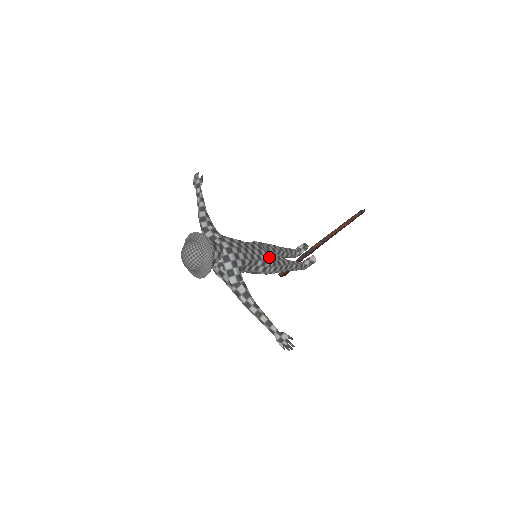
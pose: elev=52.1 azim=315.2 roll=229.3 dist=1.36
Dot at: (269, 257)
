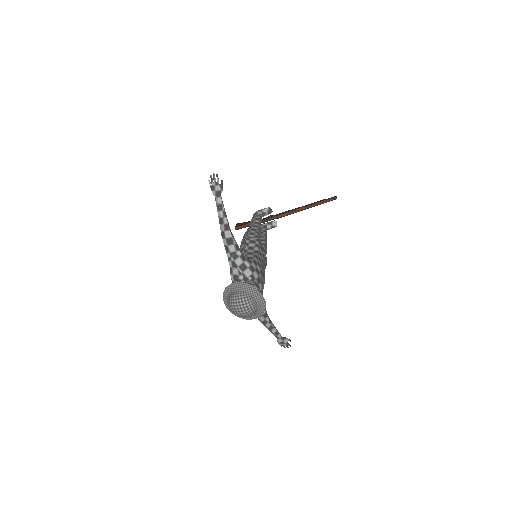
Dot at: occluded
